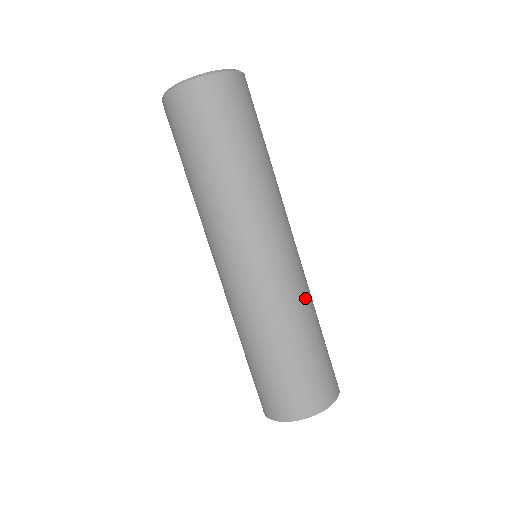
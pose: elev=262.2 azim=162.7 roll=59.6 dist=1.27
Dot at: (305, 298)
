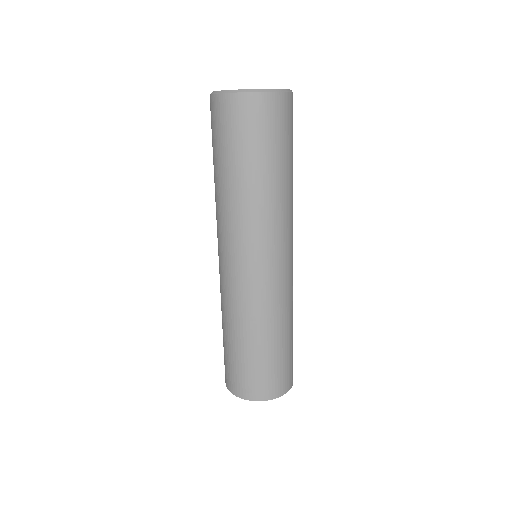
Dot at: occluded
